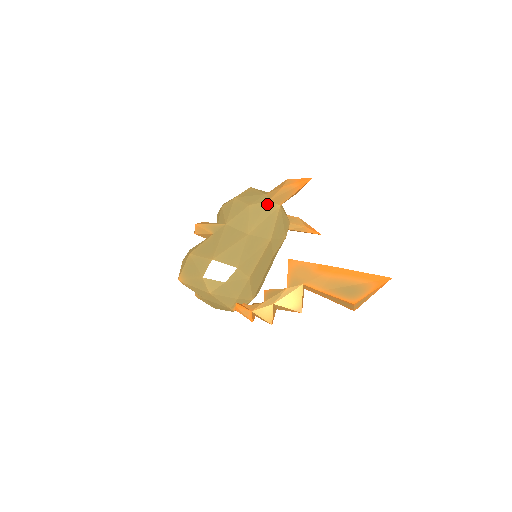
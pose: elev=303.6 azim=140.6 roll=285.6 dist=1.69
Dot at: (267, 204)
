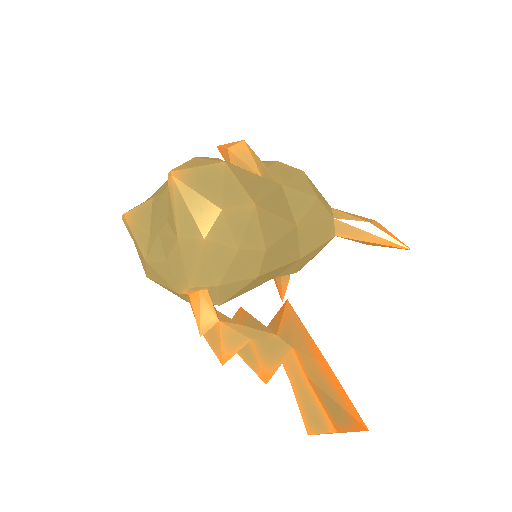
Dot at: (330, 219)
